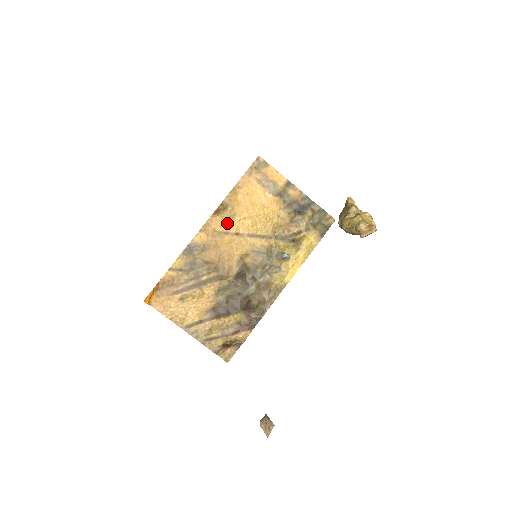
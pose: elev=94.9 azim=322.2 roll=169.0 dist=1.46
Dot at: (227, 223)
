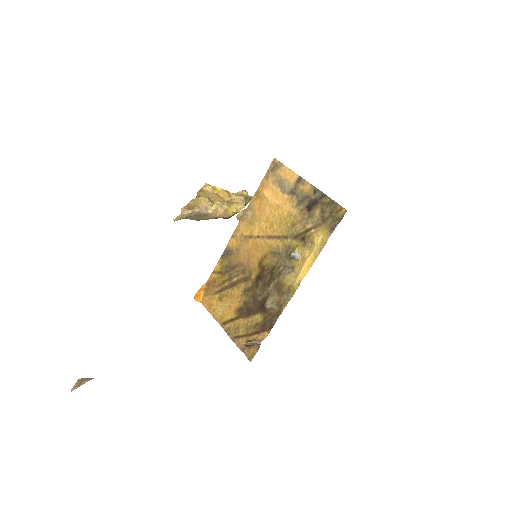
Dot at: (251, 227)
